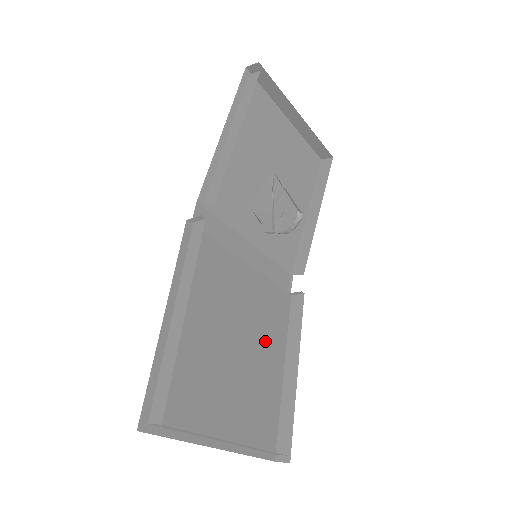
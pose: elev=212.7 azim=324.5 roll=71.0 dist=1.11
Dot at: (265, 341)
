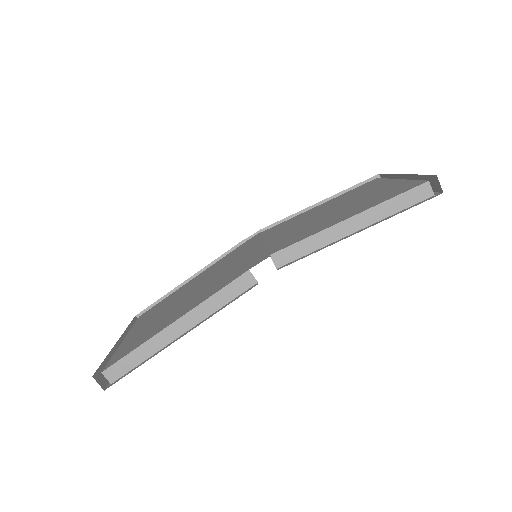
Dot at: occluded
